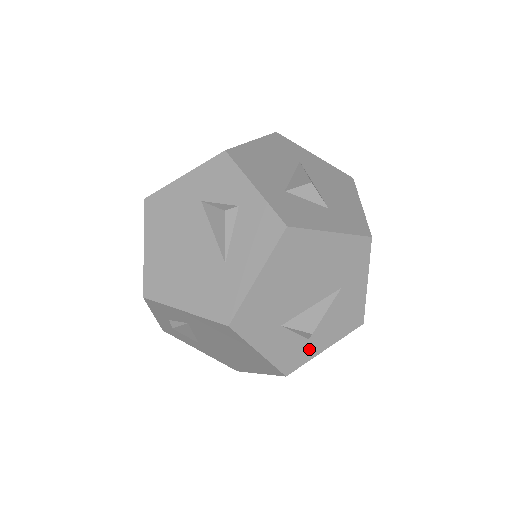
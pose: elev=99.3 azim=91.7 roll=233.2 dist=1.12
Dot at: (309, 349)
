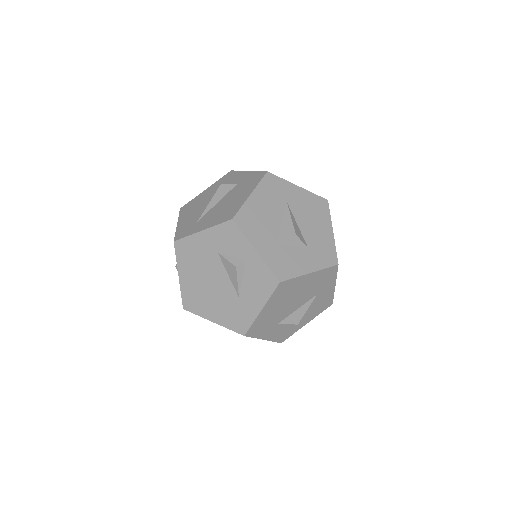
Dot at: (296, 327)
